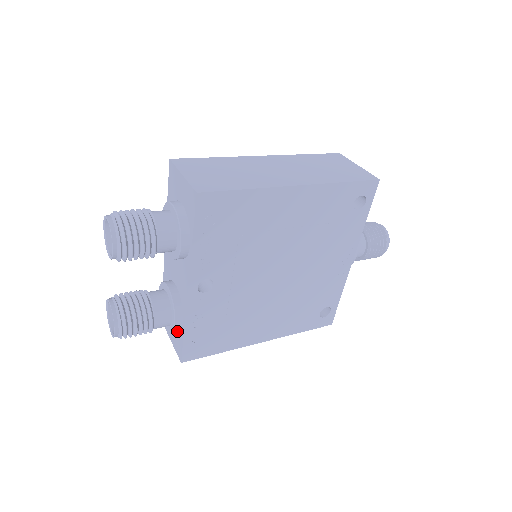
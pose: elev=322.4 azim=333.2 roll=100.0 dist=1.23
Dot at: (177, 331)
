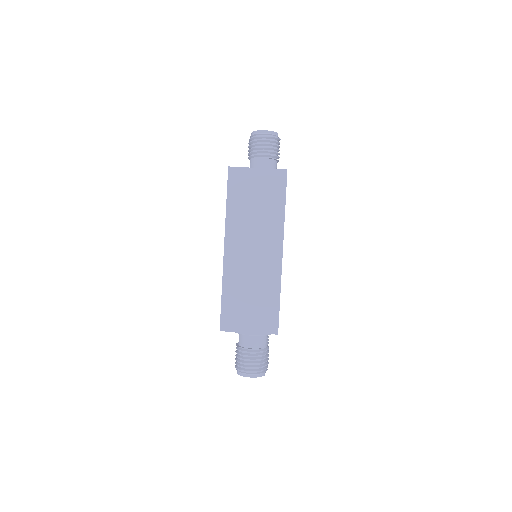
Dot at: occluded
